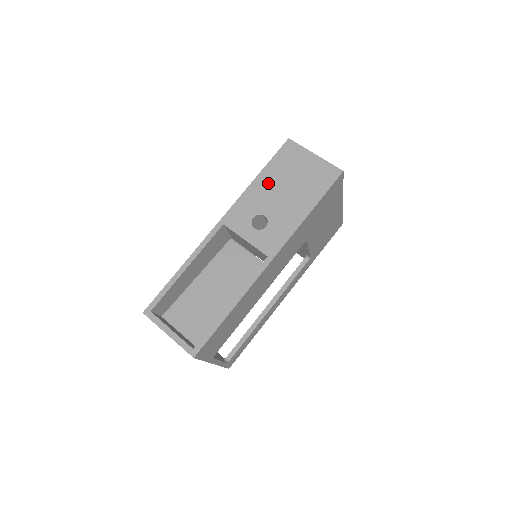
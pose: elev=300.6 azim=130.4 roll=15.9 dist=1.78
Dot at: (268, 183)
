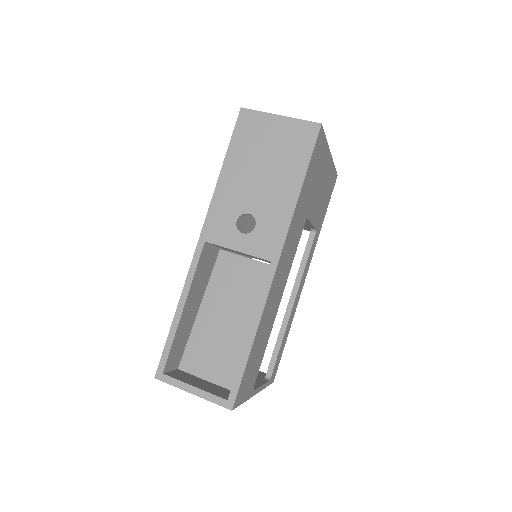
Dot at: (238, 172)
